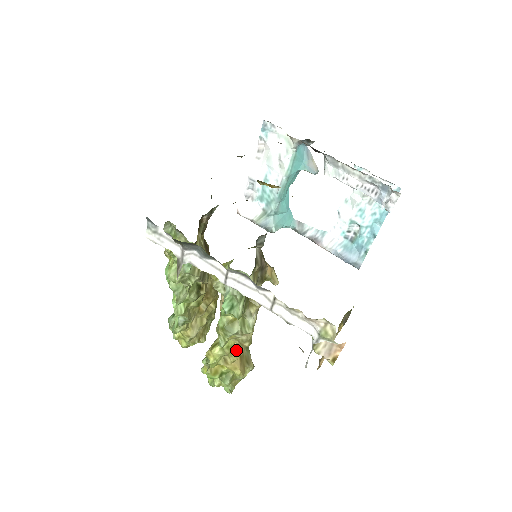
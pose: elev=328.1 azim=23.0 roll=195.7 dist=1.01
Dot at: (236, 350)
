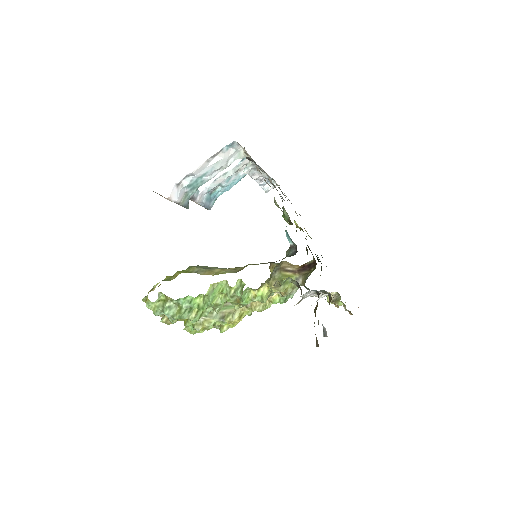
Dot at: occluded
